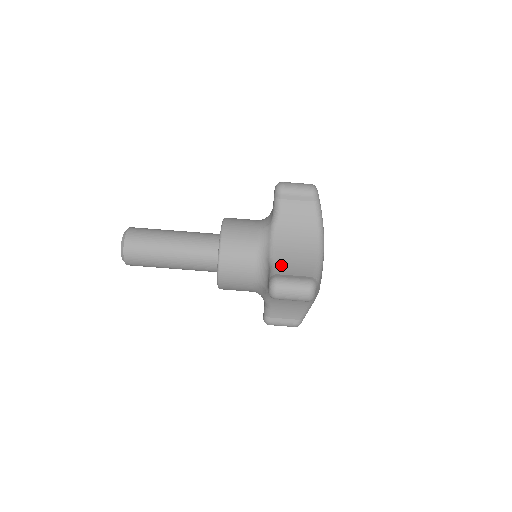
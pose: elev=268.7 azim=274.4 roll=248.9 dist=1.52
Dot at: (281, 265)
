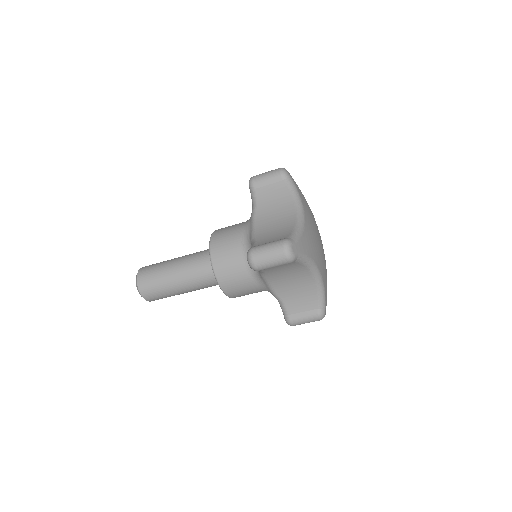
Dot at: (288, 304)
